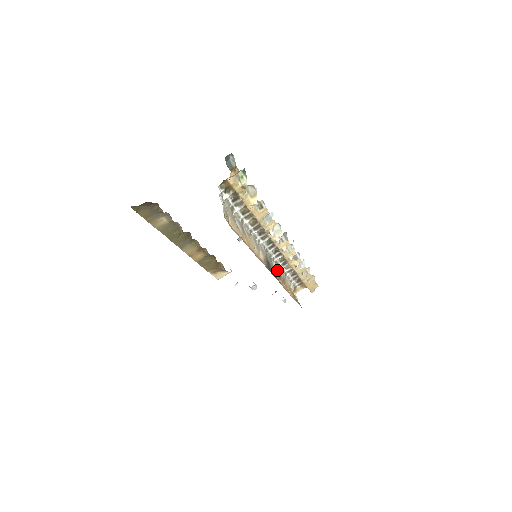
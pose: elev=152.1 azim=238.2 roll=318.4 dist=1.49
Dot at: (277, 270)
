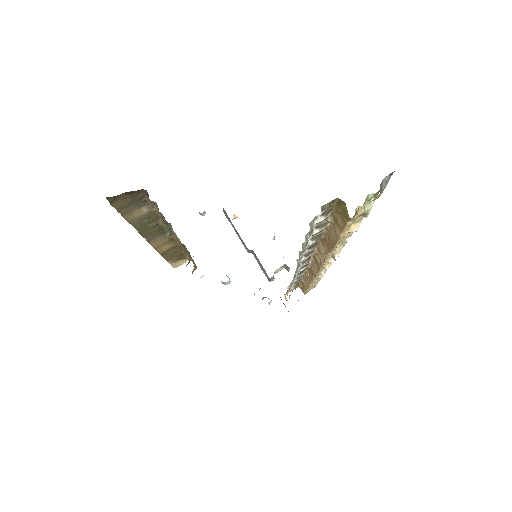
Dot at: (295, 283)
